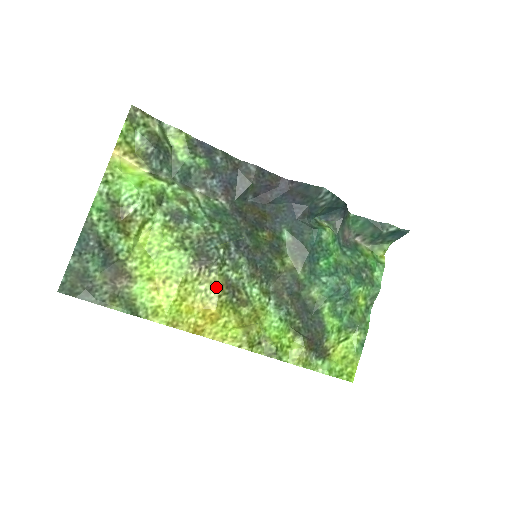
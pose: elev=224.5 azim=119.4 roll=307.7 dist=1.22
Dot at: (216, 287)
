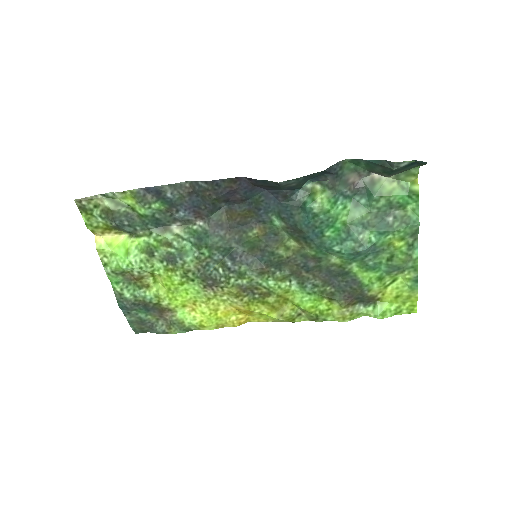
Dot at: (234, 295)
